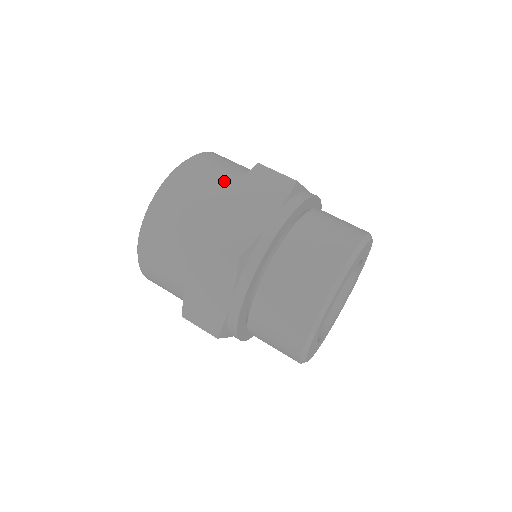
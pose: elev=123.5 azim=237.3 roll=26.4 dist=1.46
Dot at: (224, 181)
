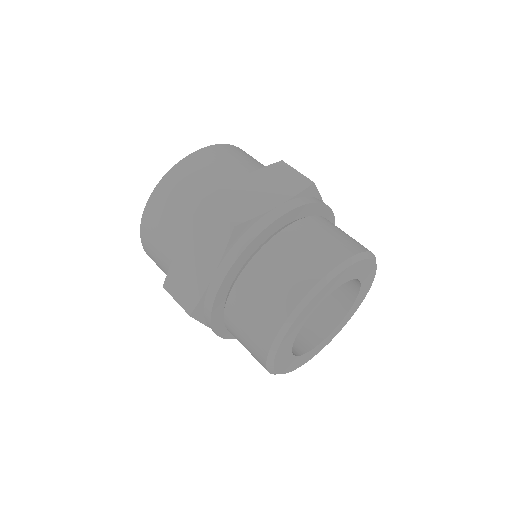
Dot at: (181, 218)
